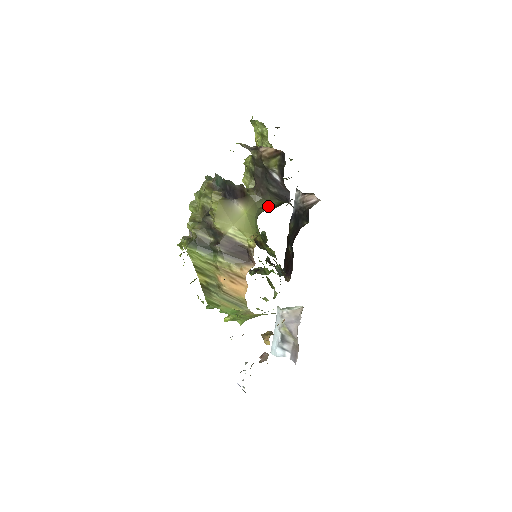
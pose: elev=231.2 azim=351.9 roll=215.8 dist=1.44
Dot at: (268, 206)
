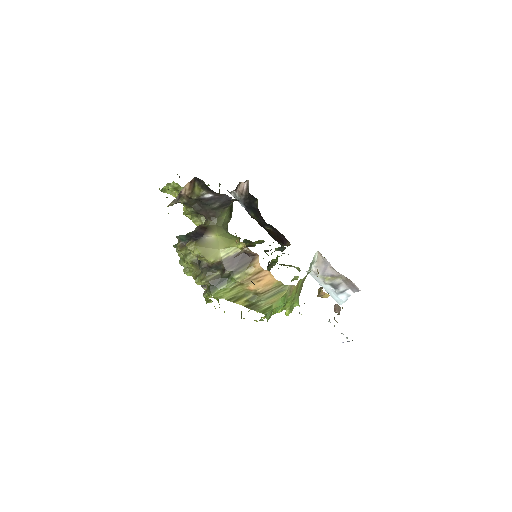
Dot at: (226, 219)
